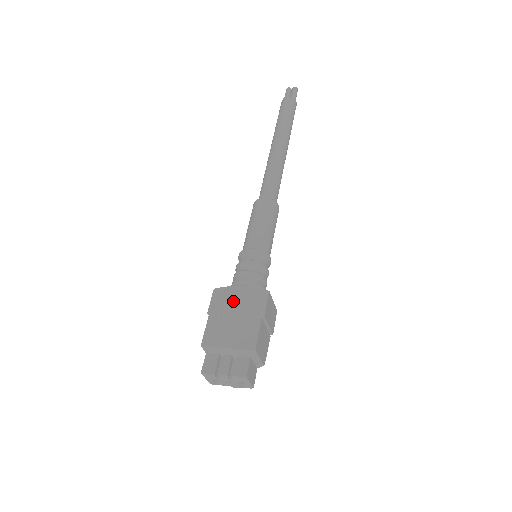
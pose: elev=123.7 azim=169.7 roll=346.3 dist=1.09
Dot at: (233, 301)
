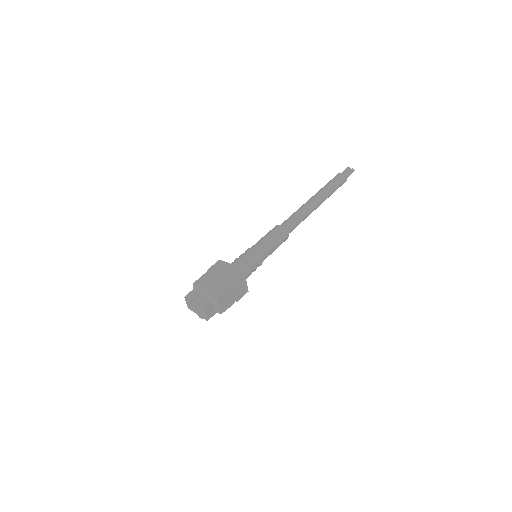
Dot at: (224, 270)
